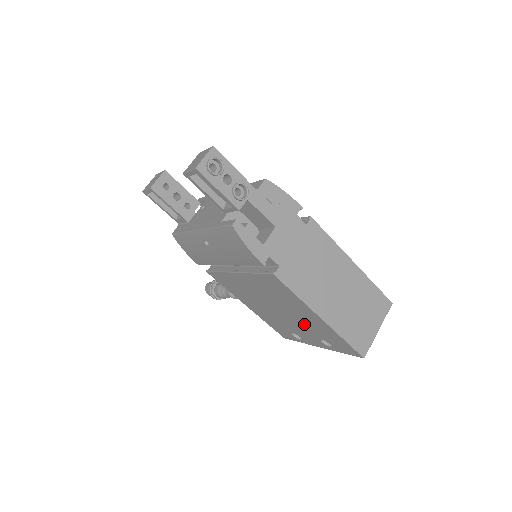
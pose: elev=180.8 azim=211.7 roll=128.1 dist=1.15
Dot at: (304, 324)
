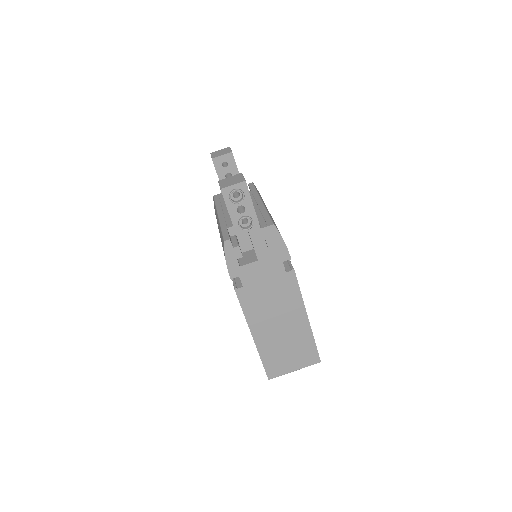
Dot at: occluded
